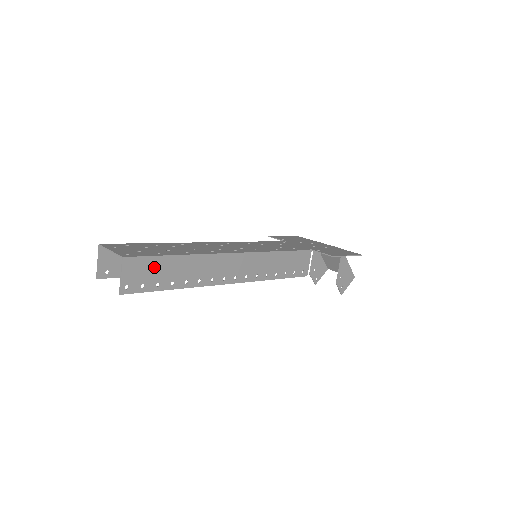
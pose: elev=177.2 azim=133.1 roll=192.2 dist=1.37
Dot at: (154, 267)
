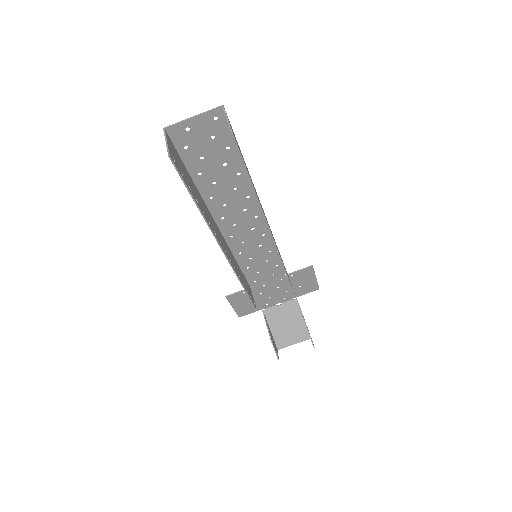
Dot at: occluded
